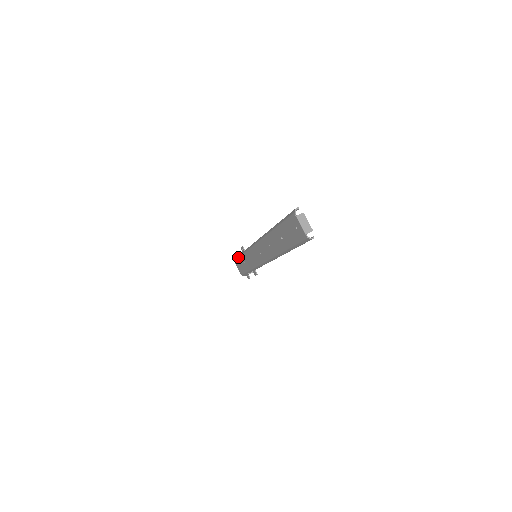
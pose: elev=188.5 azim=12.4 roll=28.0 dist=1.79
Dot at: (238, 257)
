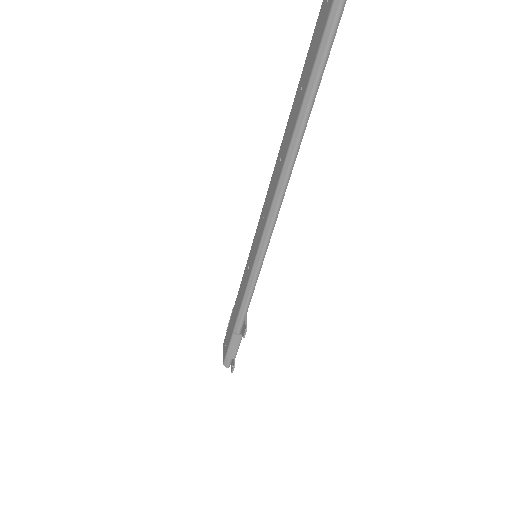
Dot at: (231, 315)
